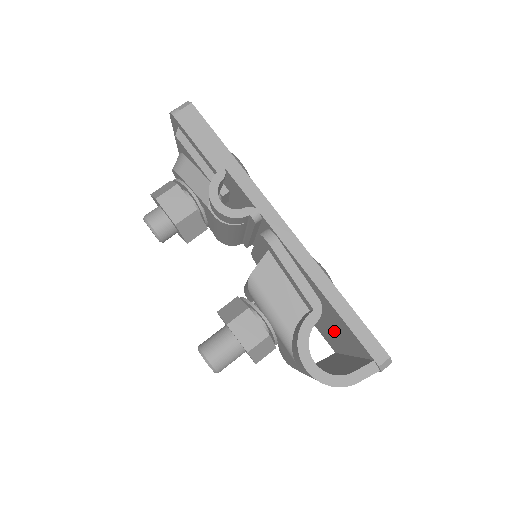
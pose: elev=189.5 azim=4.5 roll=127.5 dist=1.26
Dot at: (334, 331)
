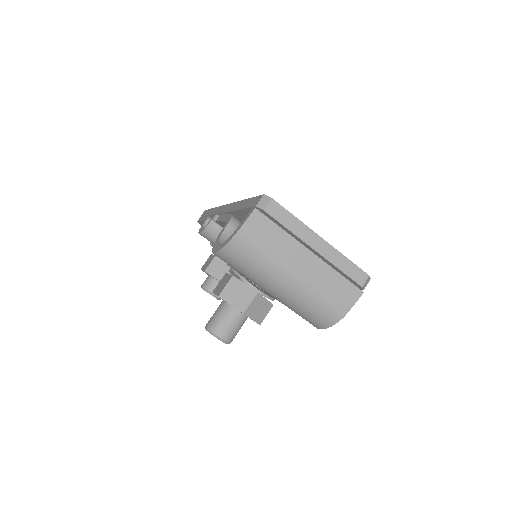
Dot at: occluded
